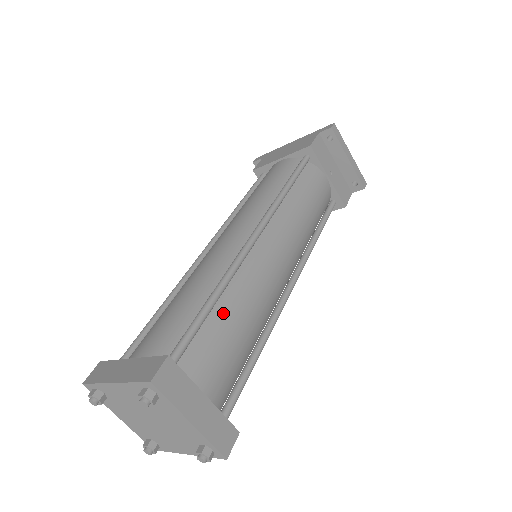
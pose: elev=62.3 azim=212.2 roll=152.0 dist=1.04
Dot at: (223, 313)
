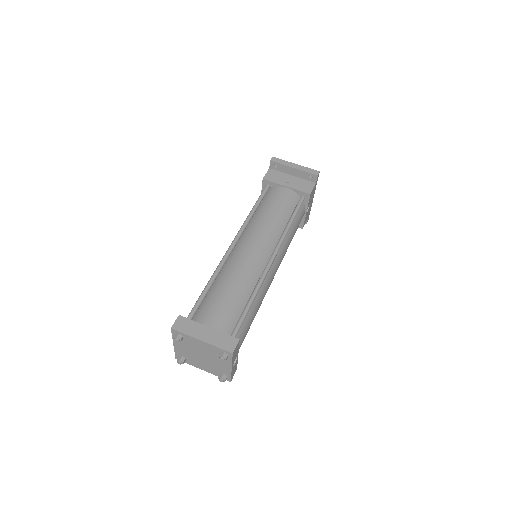
Dot at: (216, 288)
